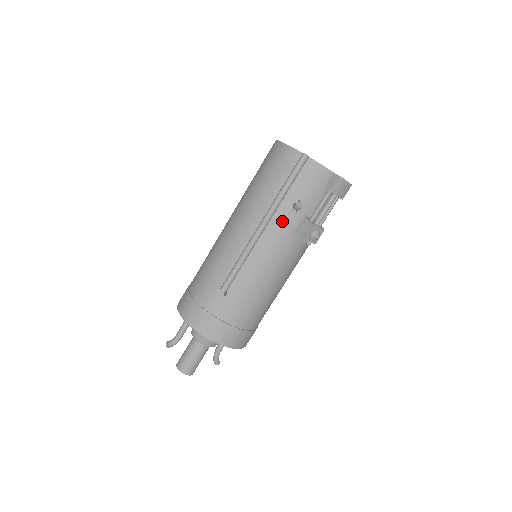
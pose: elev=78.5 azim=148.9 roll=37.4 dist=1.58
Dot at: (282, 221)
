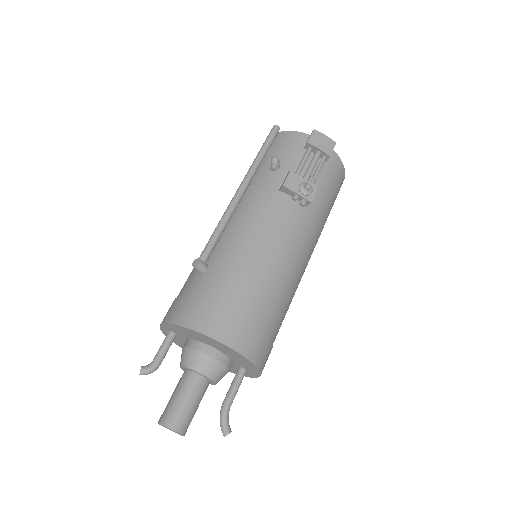
Dot at: (263, 183)
